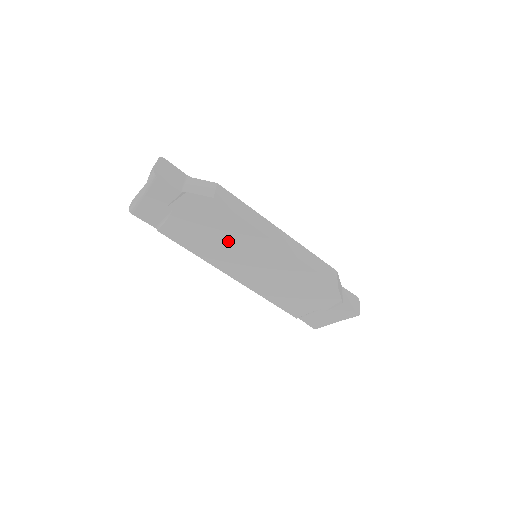
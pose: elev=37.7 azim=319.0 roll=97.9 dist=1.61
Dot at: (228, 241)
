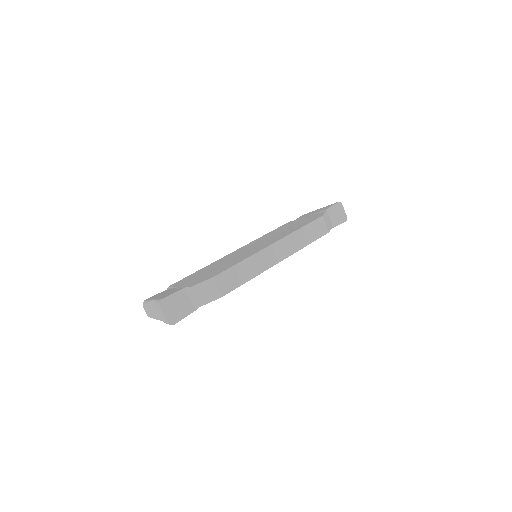
Dot at: occluded
